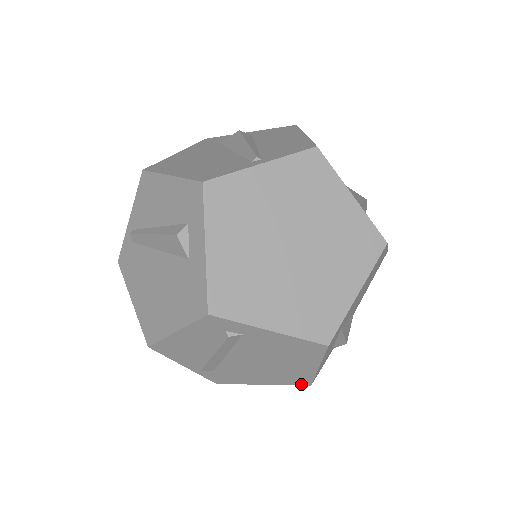
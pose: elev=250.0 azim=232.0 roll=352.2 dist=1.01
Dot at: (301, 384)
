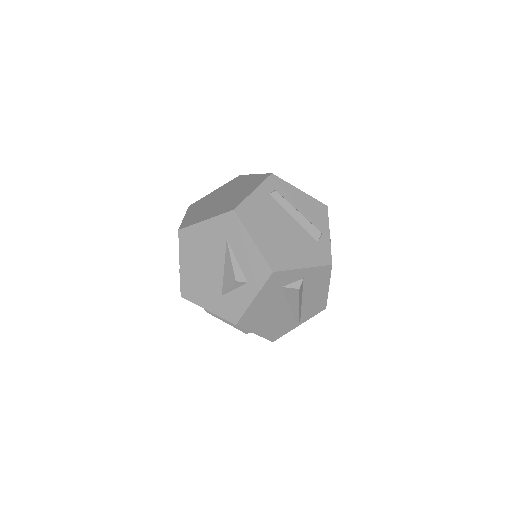
Dot at: occluded
